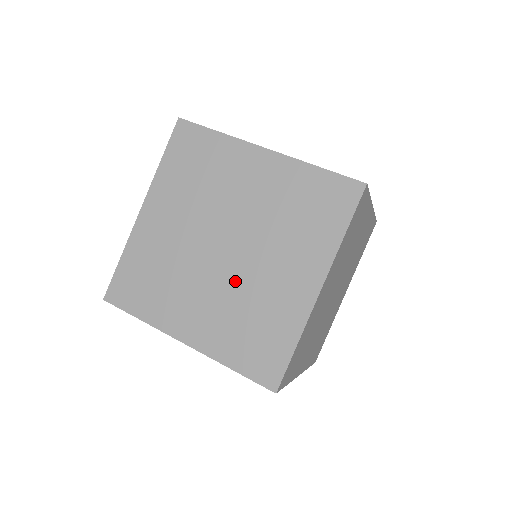
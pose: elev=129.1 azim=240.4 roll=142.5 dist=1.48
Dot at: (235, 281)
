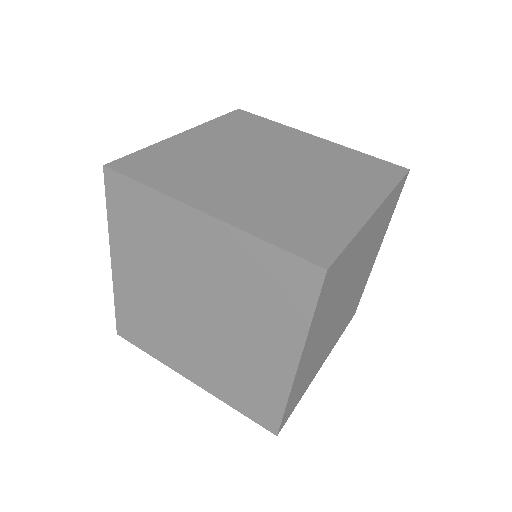
Dot at: (281, 187)
